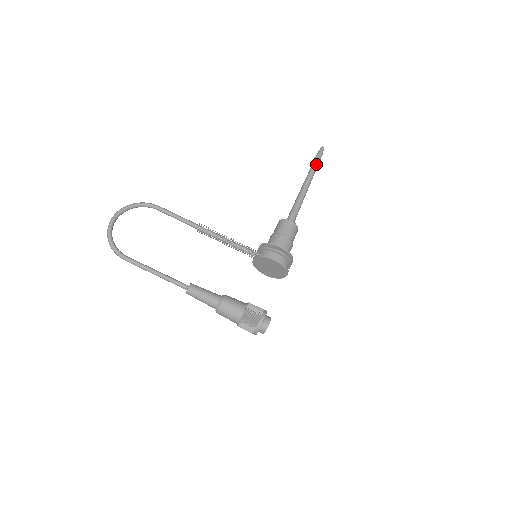
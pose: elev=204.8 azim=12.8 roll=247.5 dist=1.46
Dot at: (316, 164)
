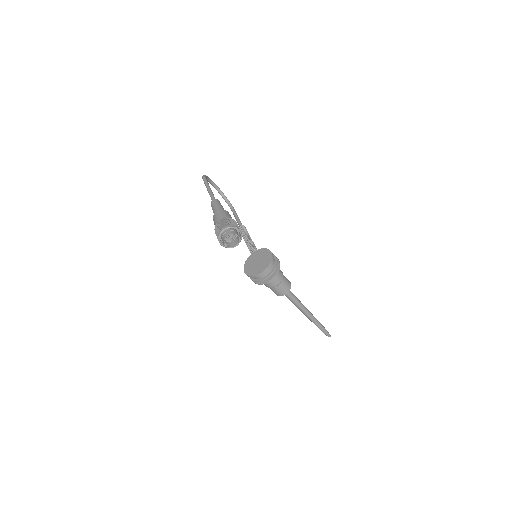
Dot at: (321, 324)
